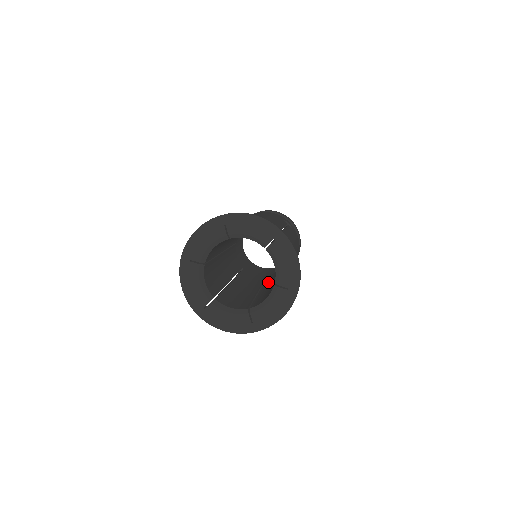
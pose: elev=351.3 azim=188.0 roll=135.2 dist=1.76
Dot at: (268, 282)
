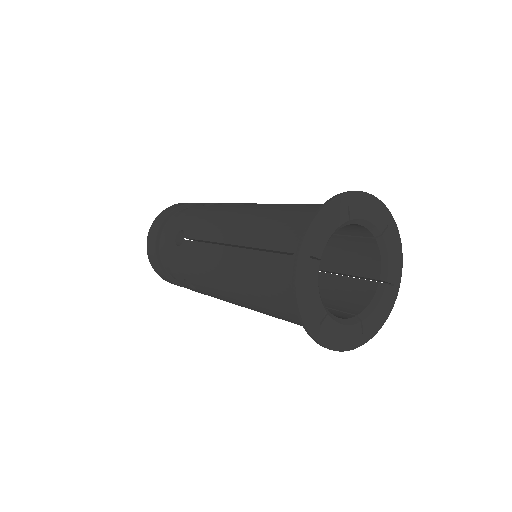
Dot at: occluded
